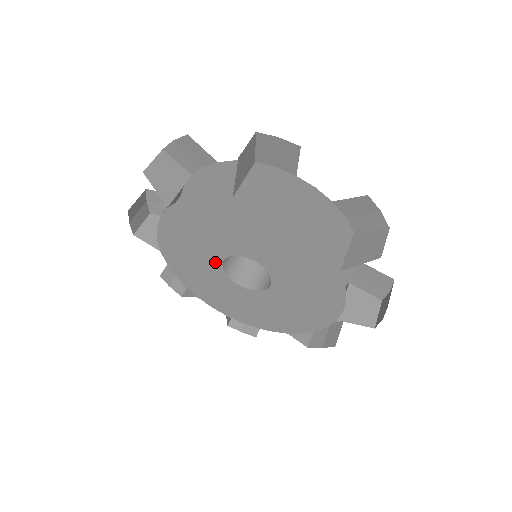
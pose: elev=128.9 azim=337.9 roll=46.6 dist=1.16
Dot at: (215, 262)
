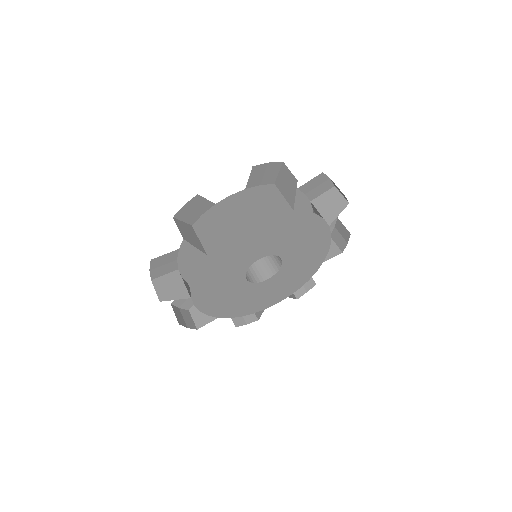
Dot at: (245, 286)
